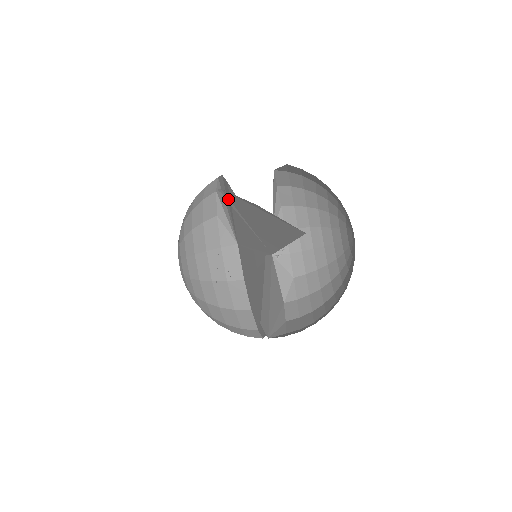
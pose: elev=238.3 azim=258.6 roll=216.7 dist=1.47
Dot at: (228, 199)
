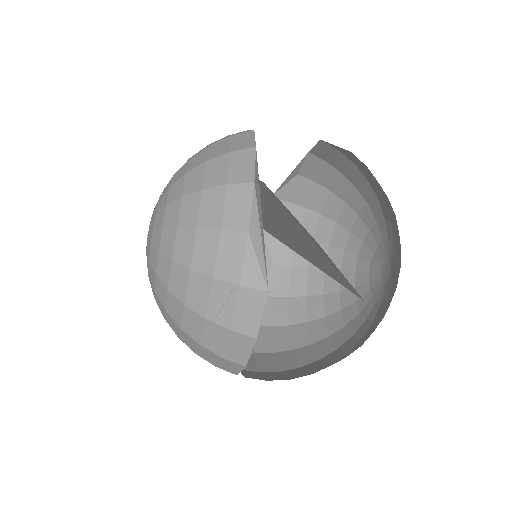
Dot at: (261, 189)
